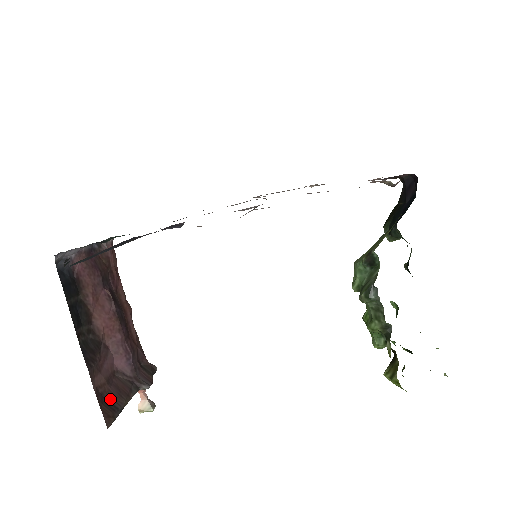
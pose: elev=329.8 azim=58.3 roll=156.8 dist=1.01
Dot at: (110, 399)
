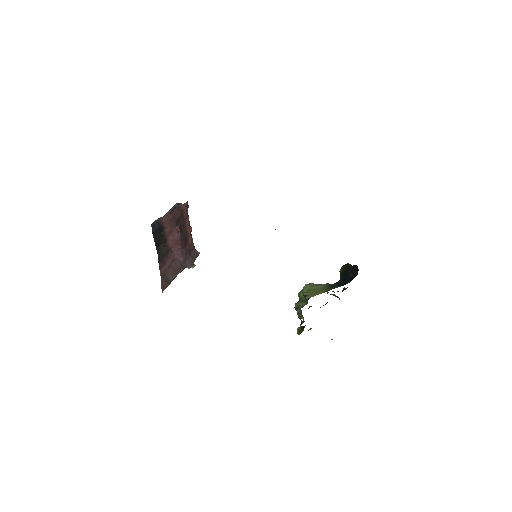
Dot at: (168, 276)
